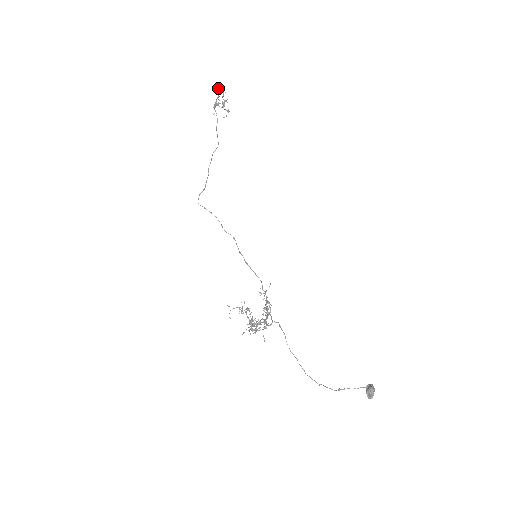
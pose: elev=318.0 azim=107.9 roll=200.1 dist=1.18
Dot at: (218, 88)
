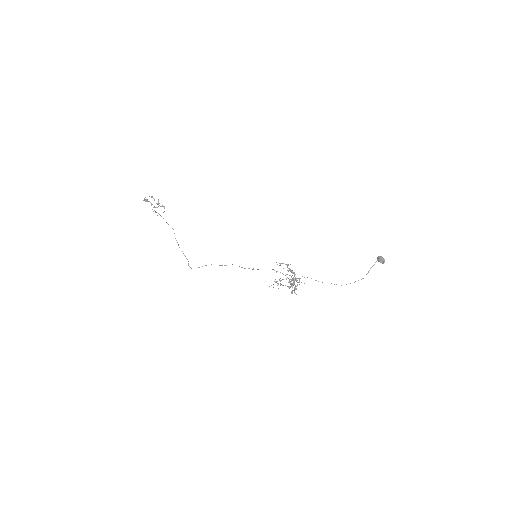
Dot at: occluded
